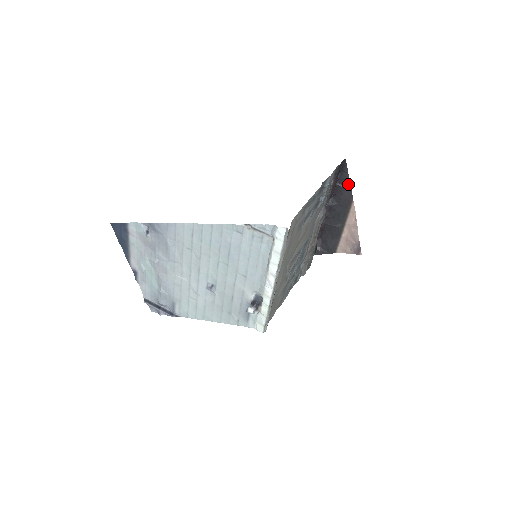
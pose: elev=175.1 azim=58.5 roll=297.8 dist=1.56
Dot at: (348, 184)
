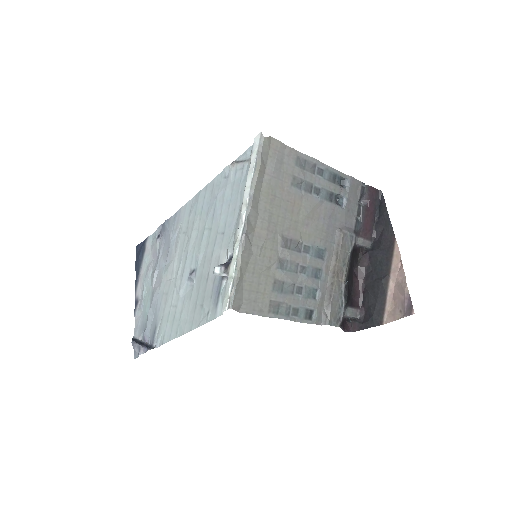
Dot at: (387, 220)
